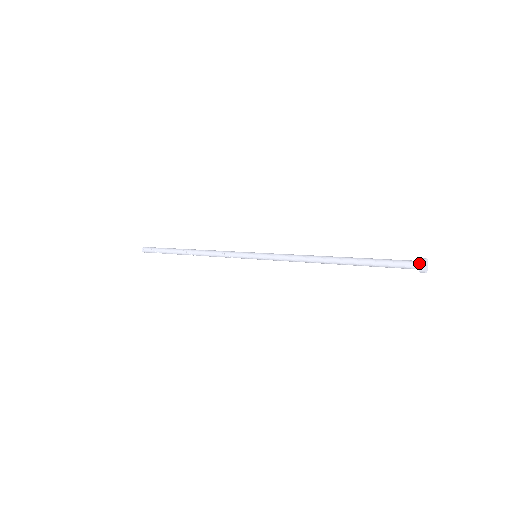
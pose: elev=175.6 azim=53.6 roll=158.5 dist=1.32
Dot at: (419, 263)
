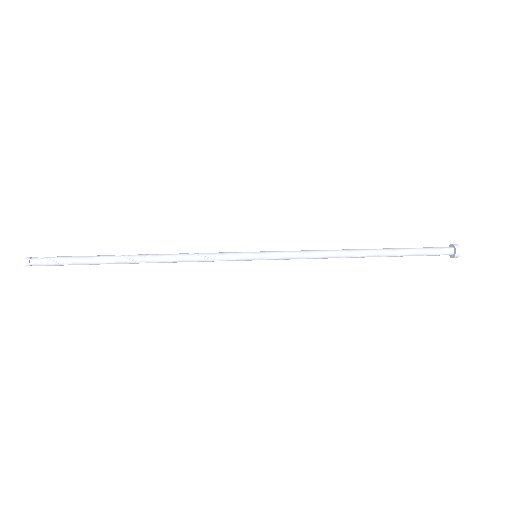
Dot at: (456, 250)
